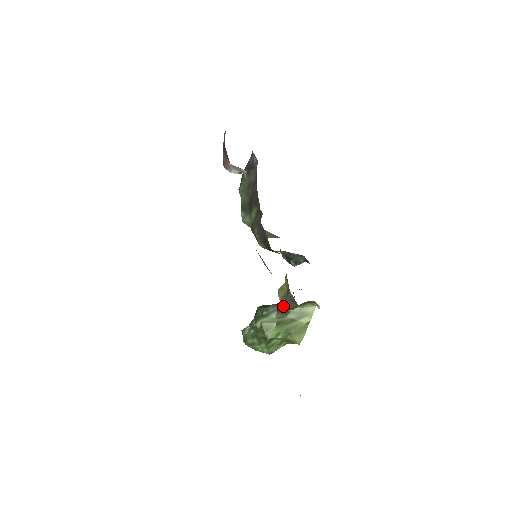
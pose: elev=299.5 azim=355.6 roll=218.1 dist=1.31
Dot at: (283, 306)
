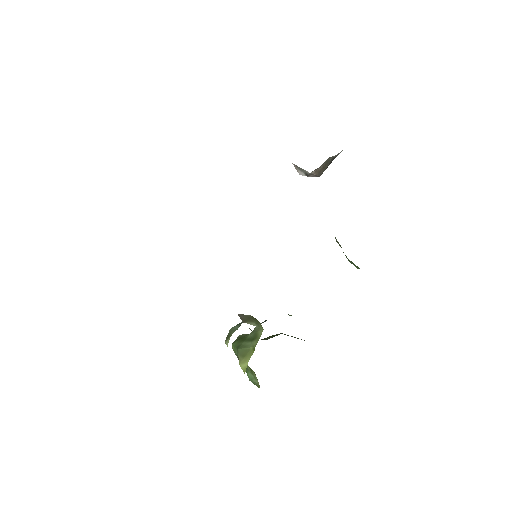
Dot at: occluded
